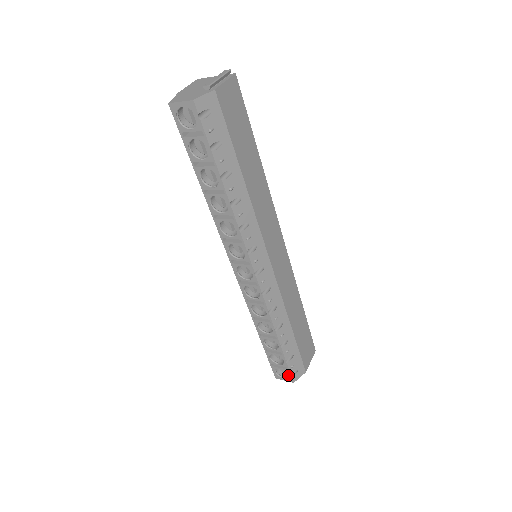
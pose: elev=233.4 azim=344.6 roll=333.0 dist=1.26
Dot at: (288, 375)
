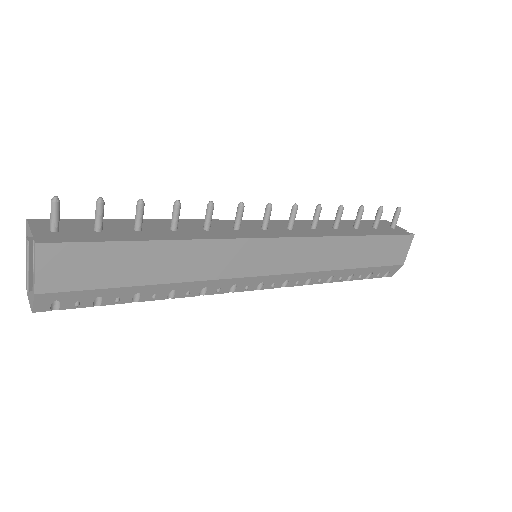
Dot at: occluded
